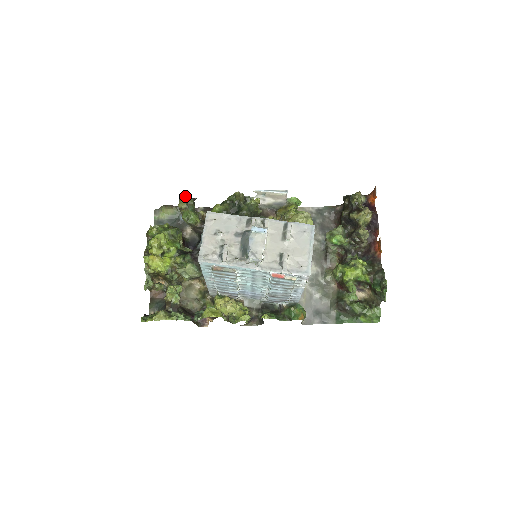
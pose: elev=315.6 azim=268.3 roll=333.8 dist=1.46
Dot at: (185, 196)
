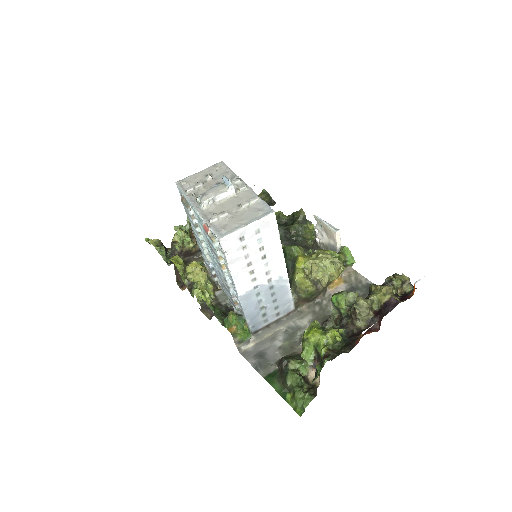
Dot at: (267, 192)
